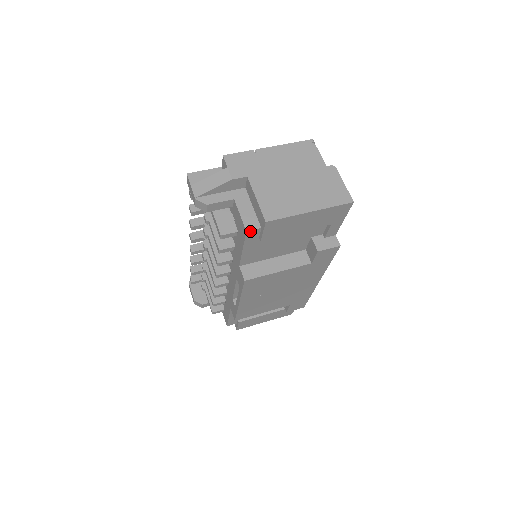
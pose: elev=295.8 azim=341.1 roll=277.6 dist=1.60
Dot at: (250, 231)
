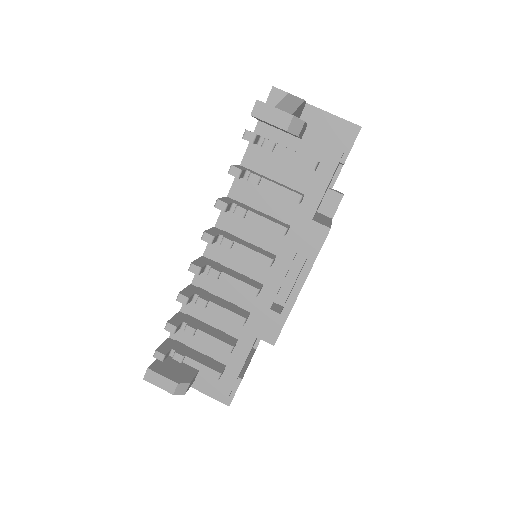
Dot at: occluded
